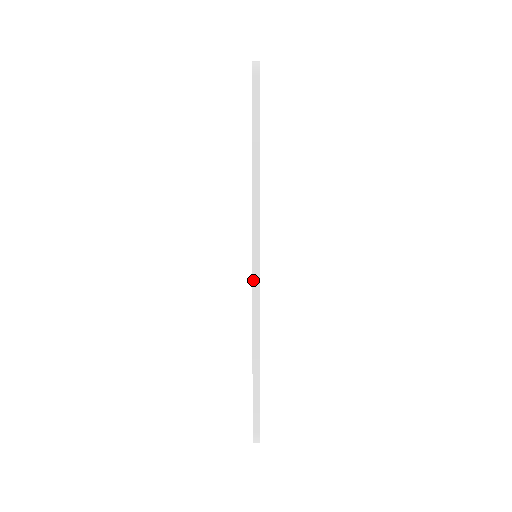
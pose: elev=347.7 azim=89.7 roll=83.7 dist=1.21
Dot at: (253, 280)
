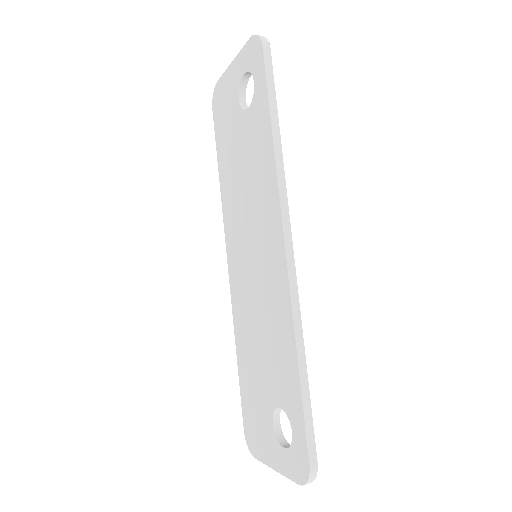
Dot at: (288, 267)
